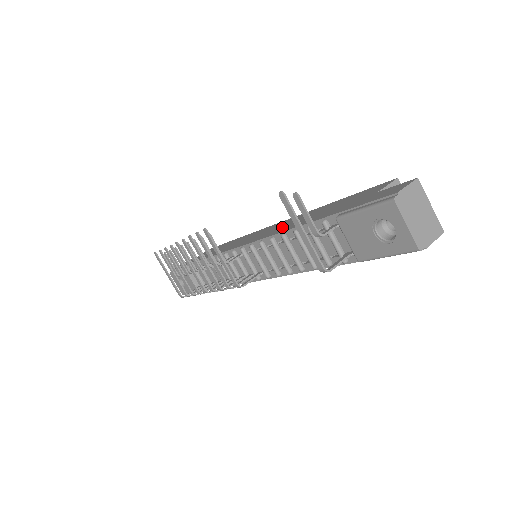
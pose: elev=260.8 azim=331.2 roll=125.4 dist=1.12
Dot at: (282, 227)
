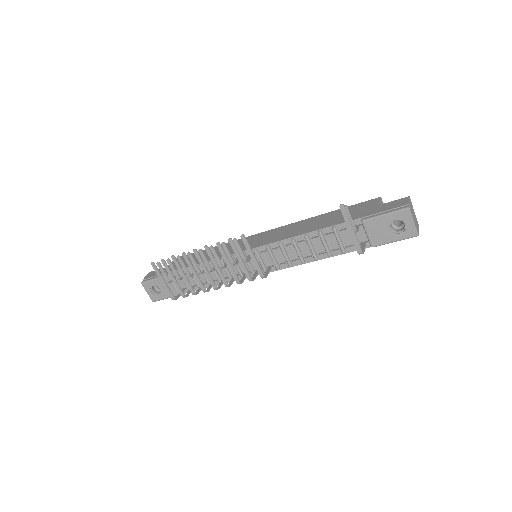
Dot at: (292, 231)
